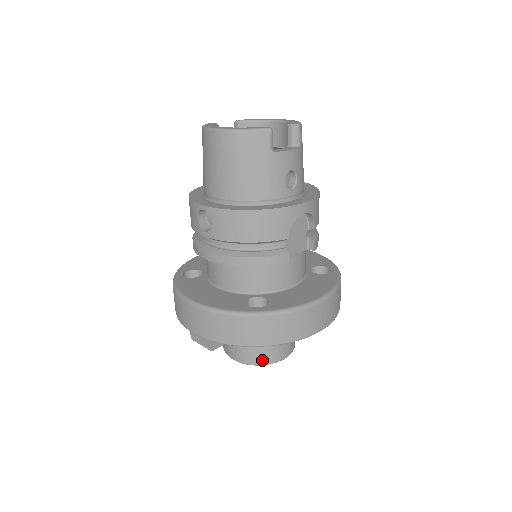
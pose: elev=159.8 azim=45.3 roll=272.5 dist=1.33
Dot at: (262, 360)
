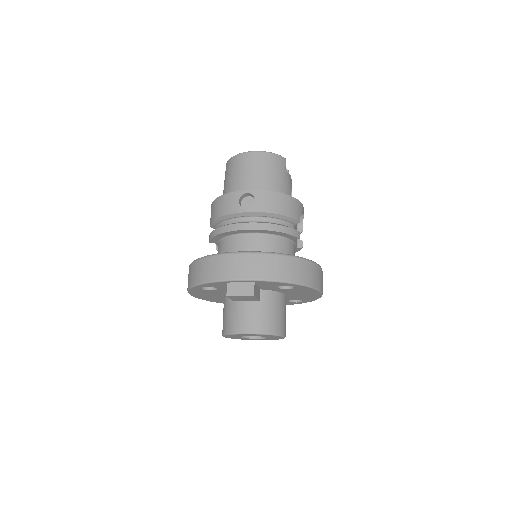
Dot at: (274, 329)
